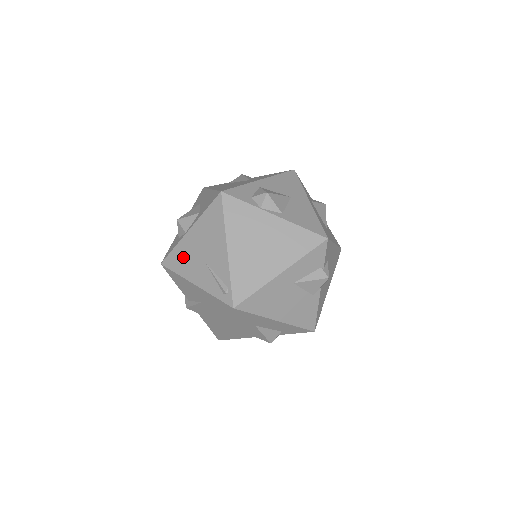
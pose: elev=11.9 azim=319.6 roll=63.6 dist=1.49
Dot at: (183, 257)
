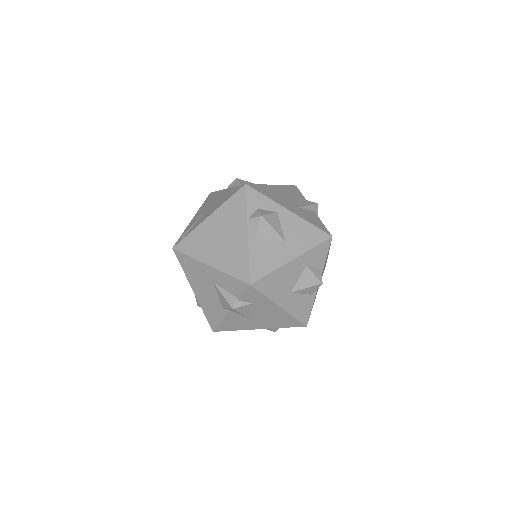
Dot at: (210, 200)
